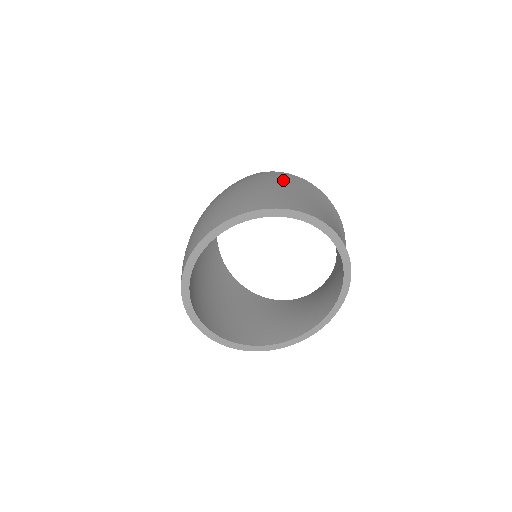
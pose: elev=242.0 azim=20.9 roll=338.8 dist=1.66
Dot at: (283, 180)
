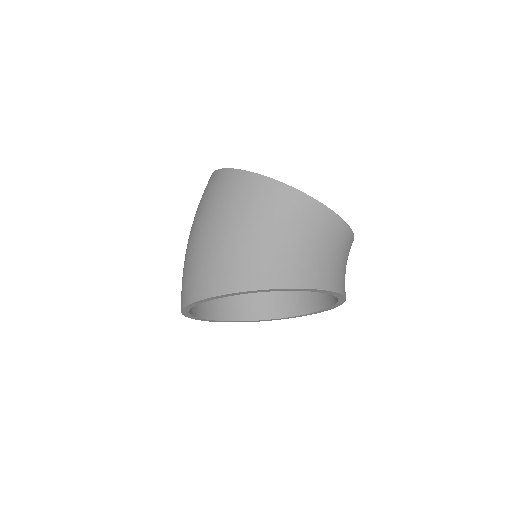
Dot at: (237, 206)
